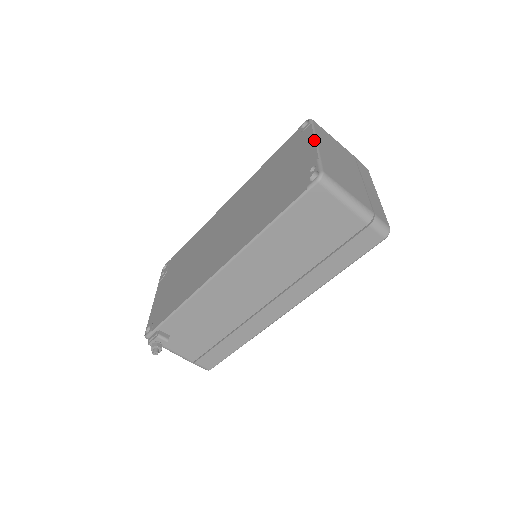
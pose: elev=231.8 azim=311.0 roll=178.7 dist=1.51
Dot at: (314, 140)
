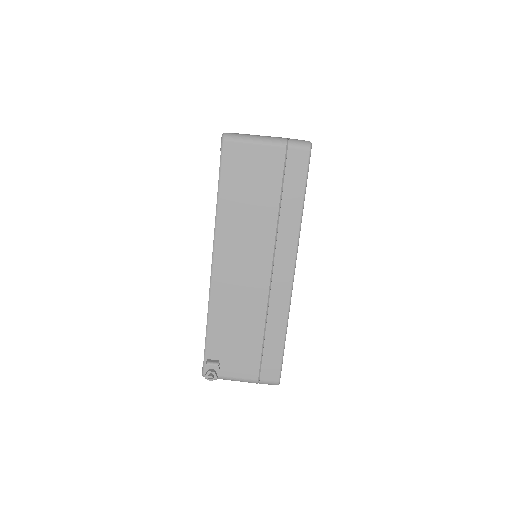
Dot at: occluded
